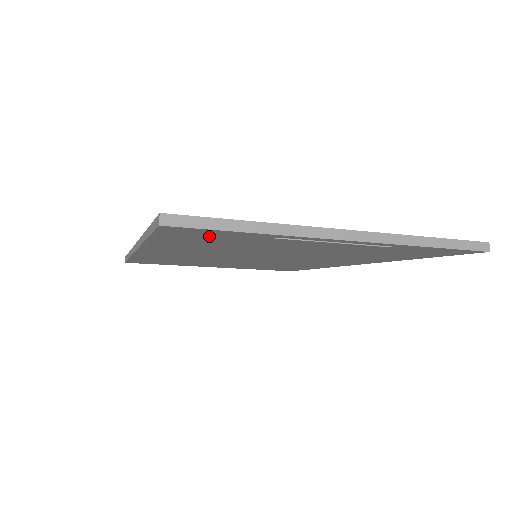
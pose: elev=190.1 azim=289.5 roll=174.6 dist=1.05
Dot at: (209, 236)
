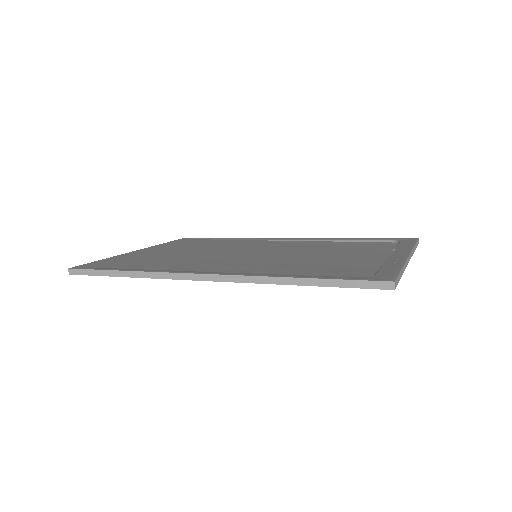
Dot at: occluded
